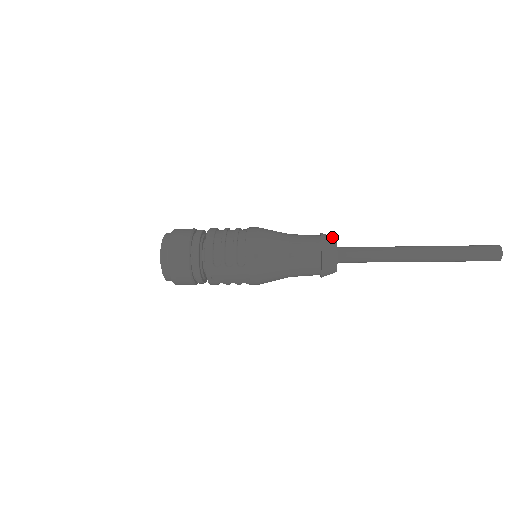
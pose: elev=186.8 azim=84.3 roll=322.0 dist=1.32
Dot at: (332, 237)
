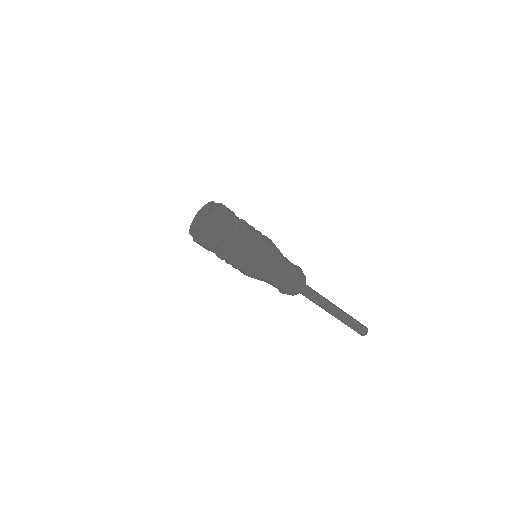
Dot at: occluded
